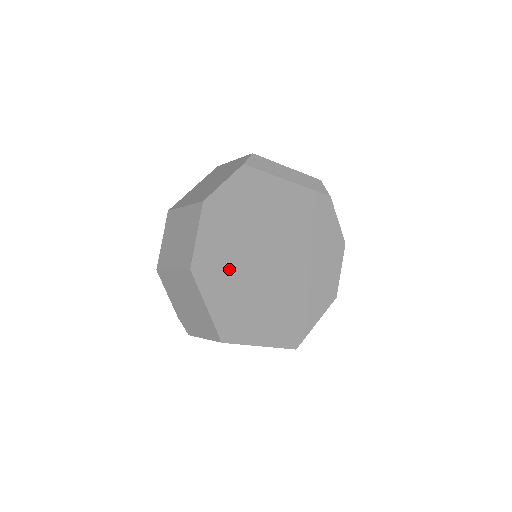
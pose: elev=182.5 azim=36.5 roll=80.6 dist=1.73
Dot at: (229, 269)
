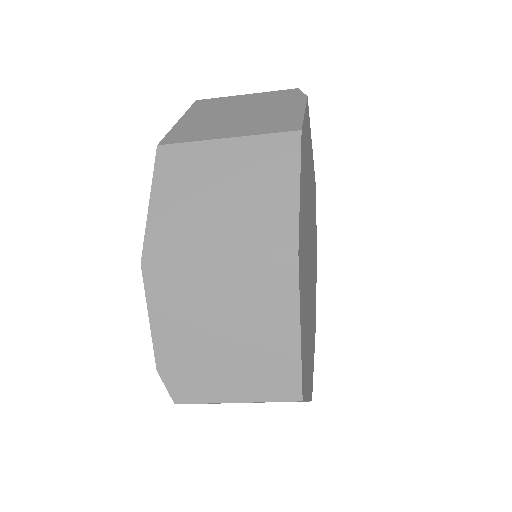
Dot at: (304, 264)
